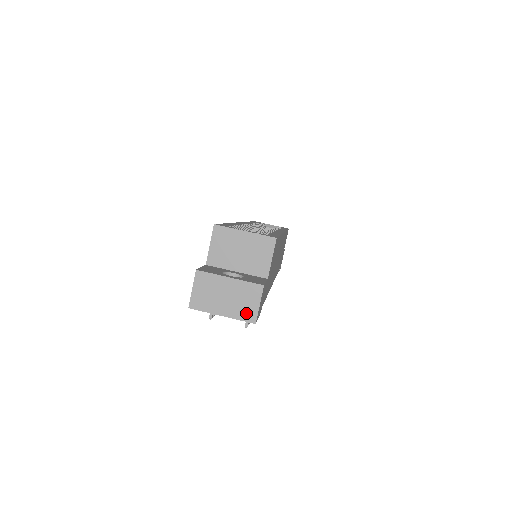
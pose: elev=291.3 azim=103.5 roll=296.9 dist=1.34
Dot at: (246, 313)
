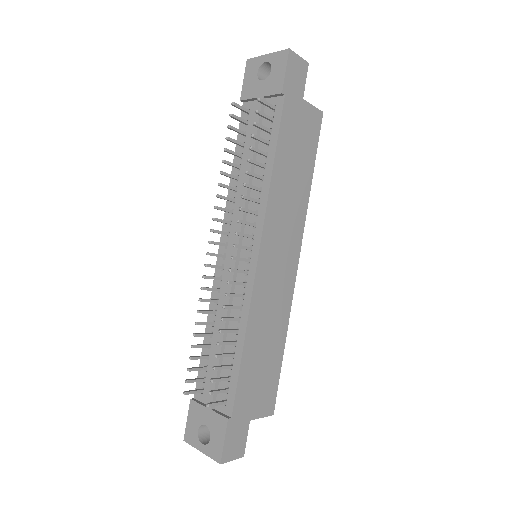
Dot at: occluded
